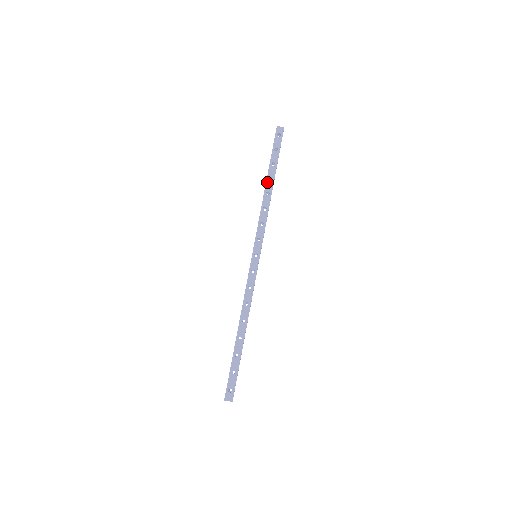
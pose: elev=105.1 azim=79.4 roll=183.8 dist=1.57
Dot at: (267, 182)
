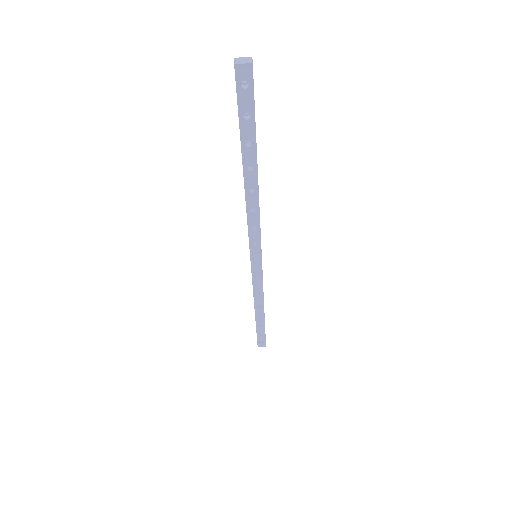
Dot at: (245, 175)
